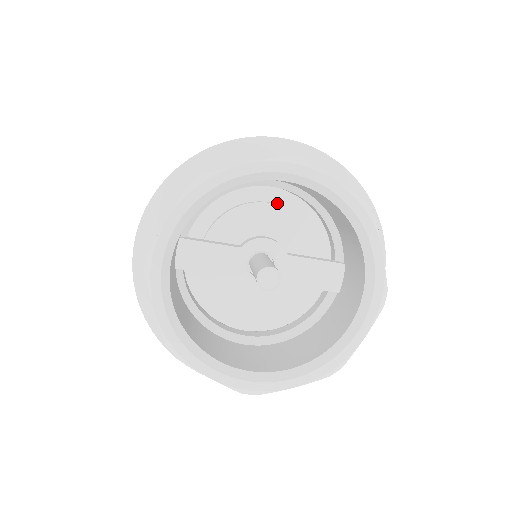
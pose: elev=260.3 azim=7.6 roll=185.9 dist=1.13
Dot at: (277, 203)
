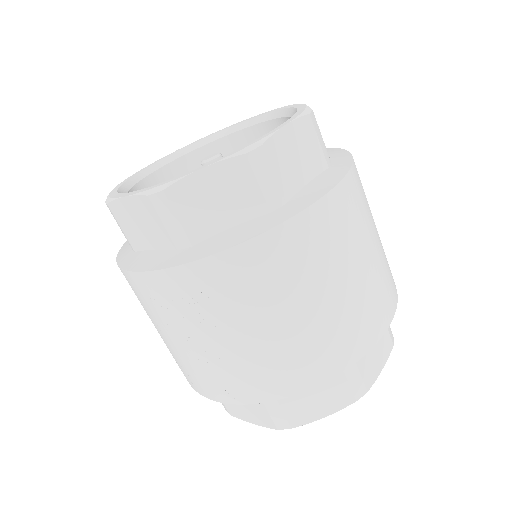
Dot at: occluded
